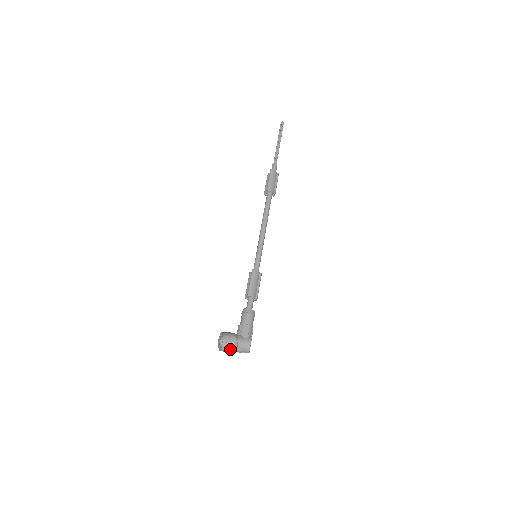
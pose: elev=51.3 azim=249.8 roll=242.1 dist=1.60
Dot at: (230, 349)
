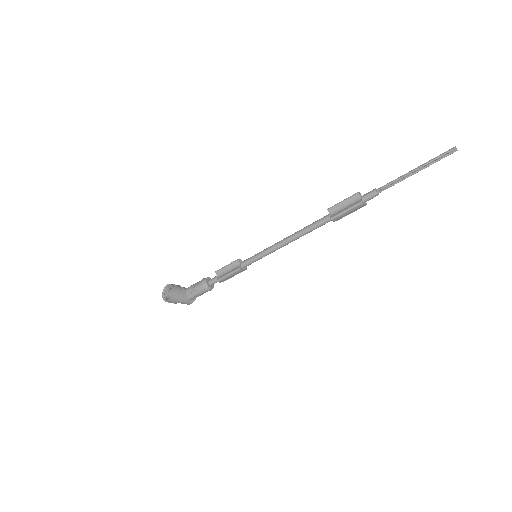
Dot at: occluded
